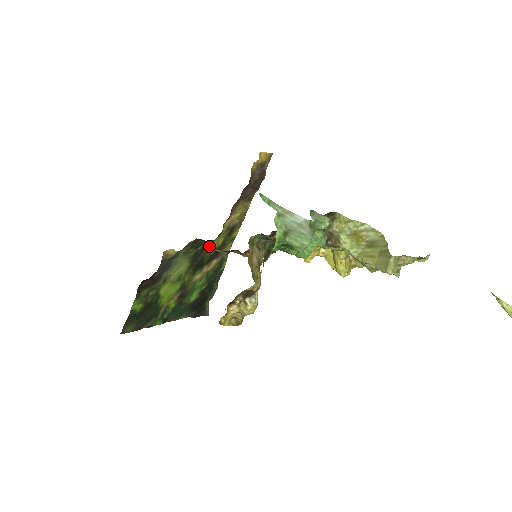
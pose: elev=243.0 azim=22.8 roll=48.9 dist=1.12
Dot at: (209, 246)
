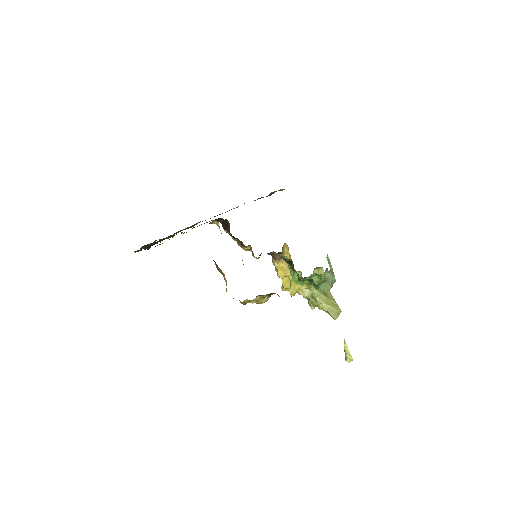
Dot at: occluded
